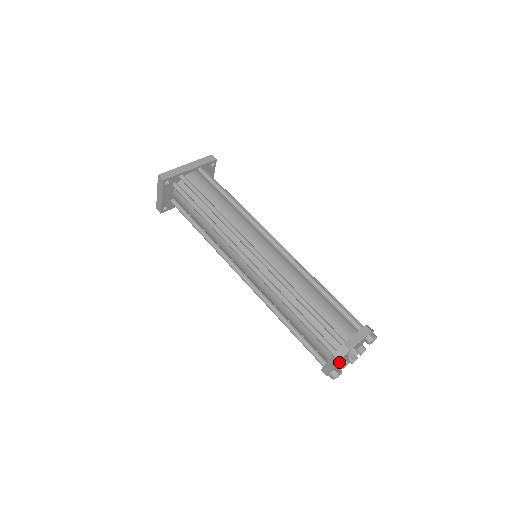
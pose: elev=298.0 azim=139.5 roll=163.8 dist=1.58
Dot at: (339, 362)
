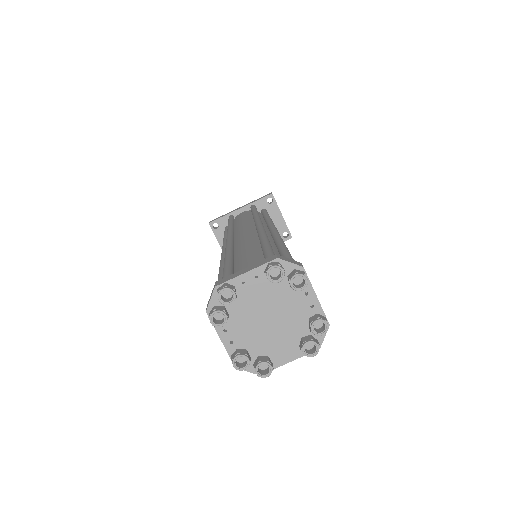
Dot at: (209, 315)
